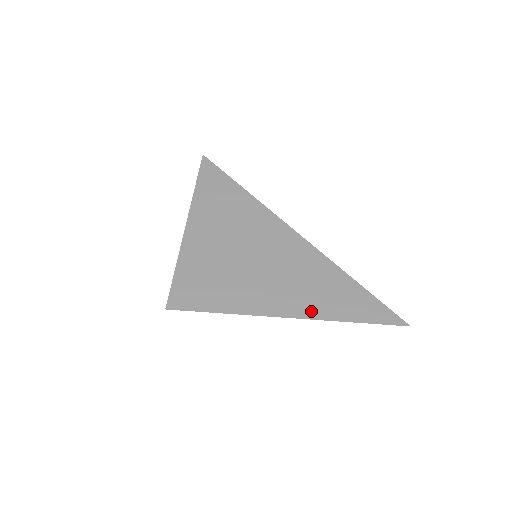
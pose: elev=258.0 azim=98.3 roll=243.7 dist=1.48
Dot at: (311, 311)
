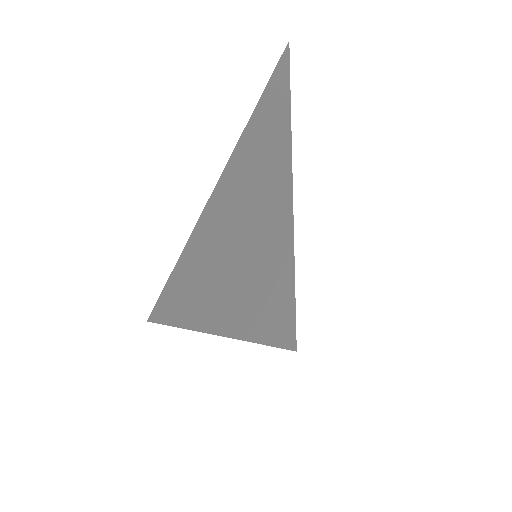
Dot at: (259, 334)
